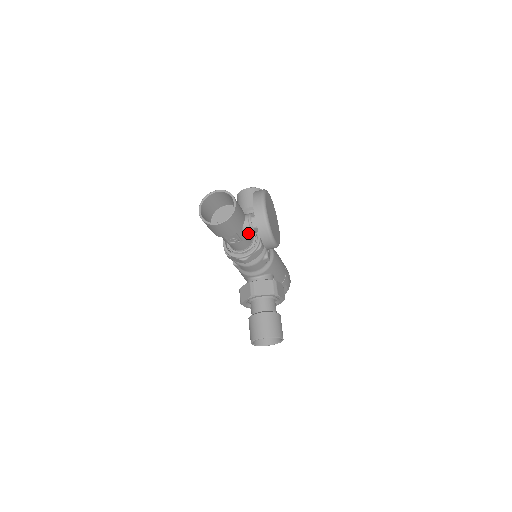
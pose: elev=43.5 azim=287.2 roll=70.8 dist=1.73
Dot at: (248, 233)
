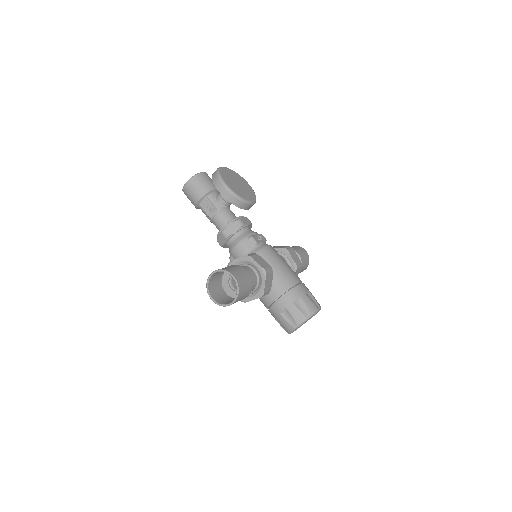
Dot at: (221, 203)
